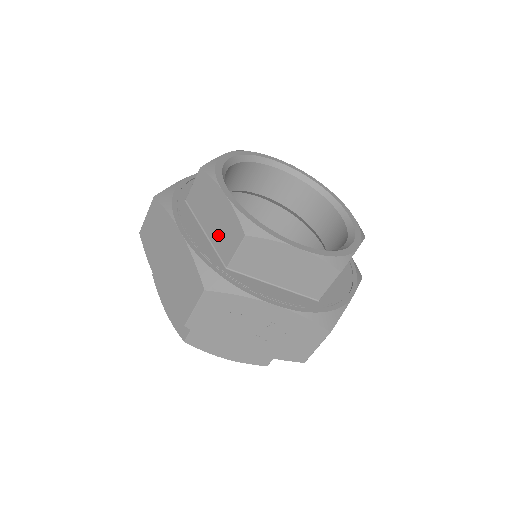
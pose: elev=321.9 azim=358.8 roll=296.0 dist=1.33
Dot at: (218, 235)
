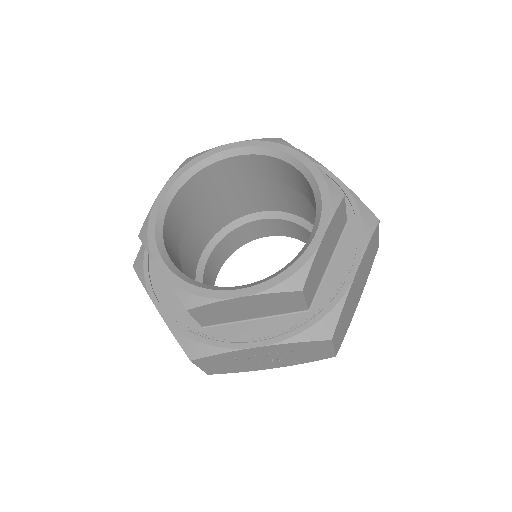
Dot at: occluded
